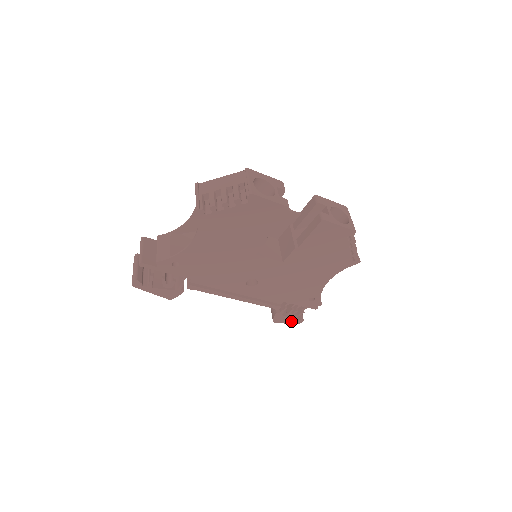
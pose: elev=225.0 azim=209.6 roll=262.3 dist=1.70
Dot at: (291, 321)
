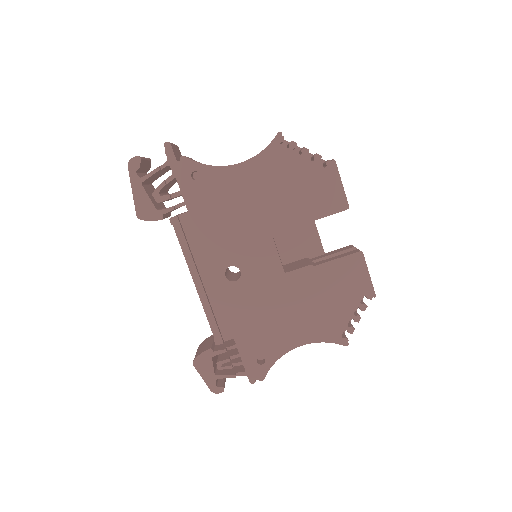
Dot at: (211, 379)
